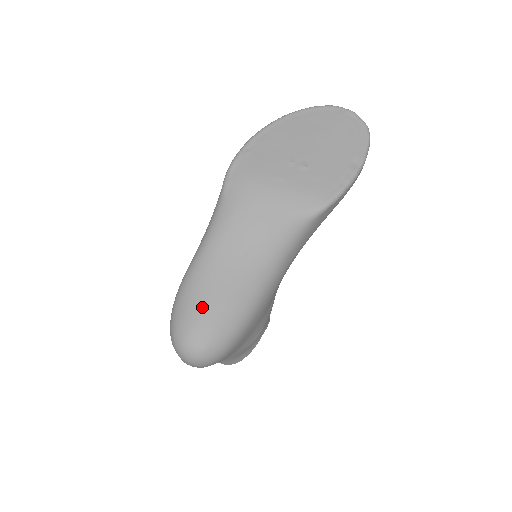
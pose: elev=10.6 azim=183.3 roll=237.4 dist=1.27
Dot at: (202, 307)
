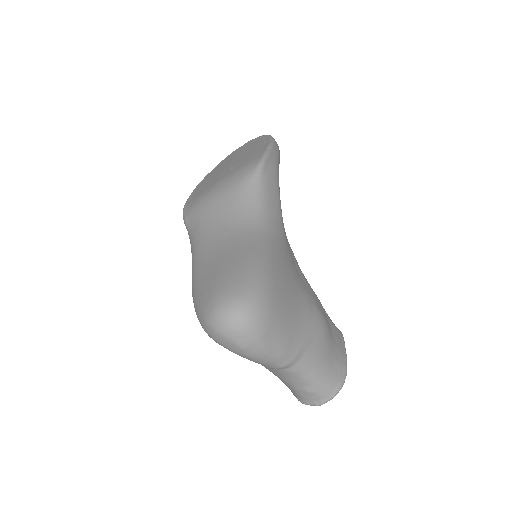
Dot at: (213, 278)
